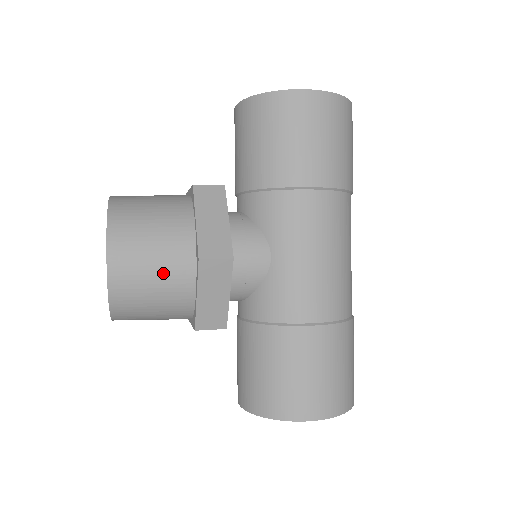
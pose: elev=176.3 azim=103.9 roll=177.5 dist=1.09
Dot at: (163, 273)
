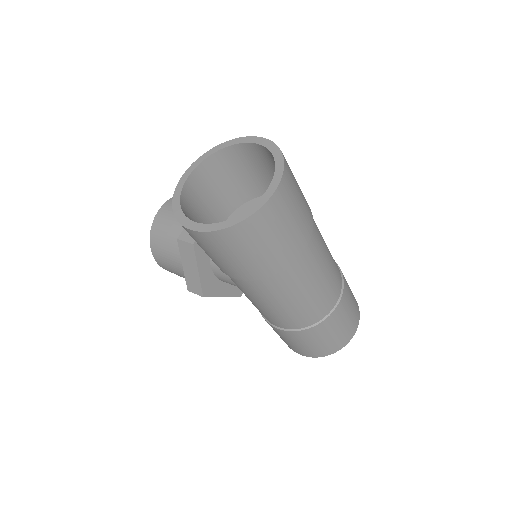
Dot at: occluded
